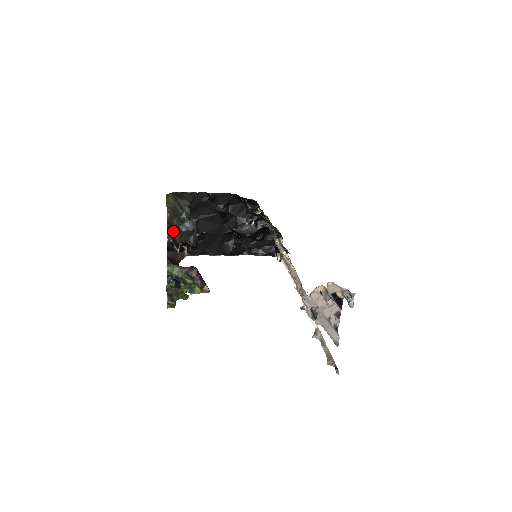
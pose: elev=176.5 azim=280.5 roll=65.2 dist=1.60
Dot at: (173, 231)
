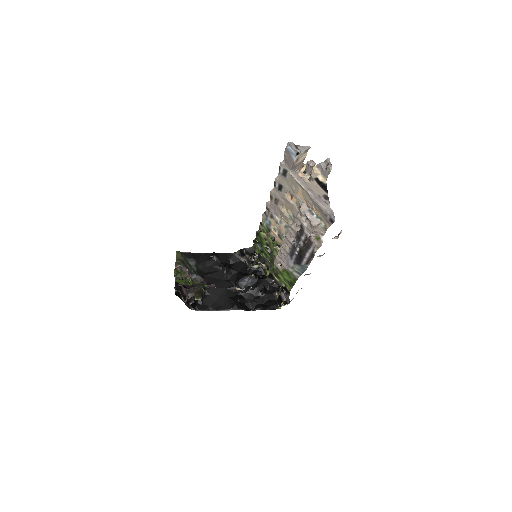
Dot at: occluded
